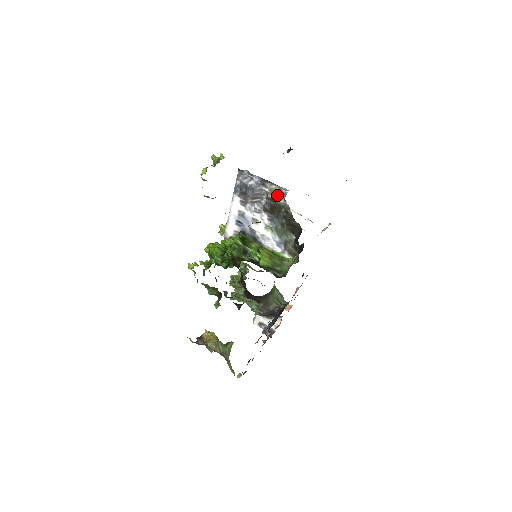
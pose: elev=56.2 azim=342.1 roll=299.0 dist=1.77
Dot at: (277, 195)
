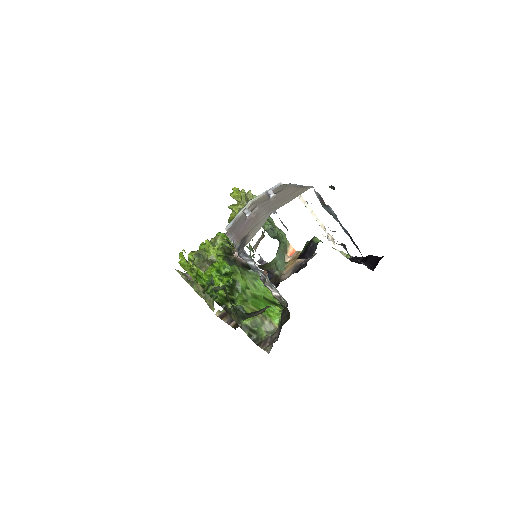
Dot at: (274, 290)
